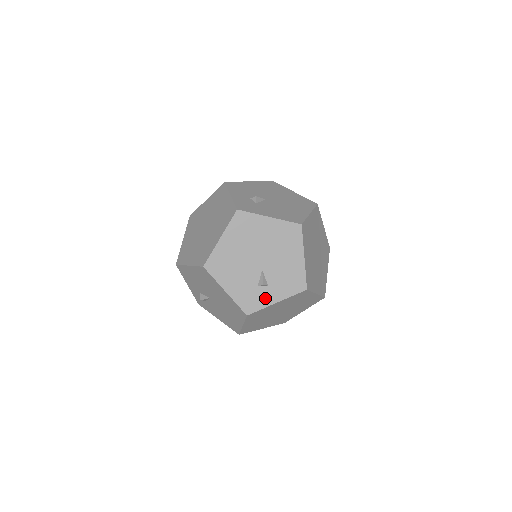
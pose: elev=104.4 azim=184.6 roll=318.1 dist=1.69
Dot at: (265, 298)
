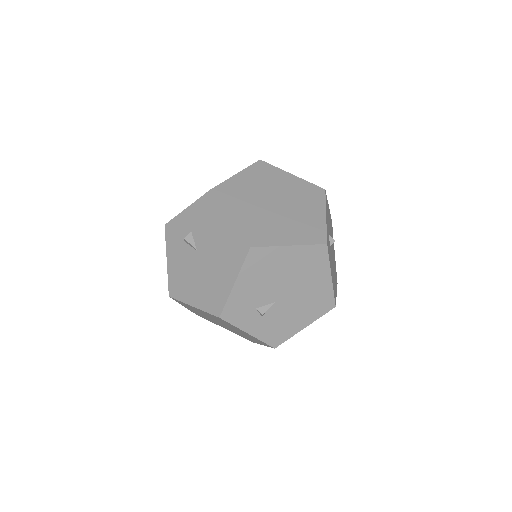
Dot at: (247, 322)
